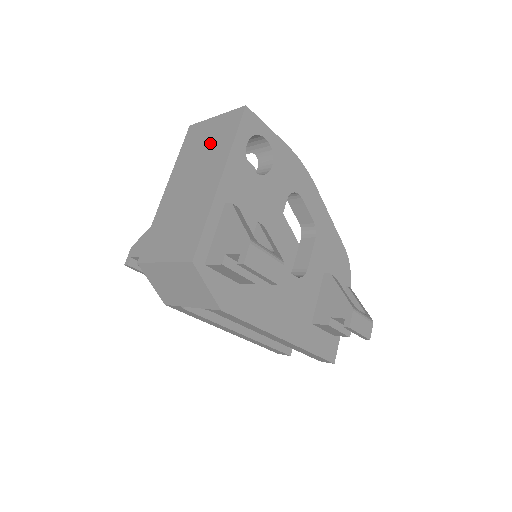
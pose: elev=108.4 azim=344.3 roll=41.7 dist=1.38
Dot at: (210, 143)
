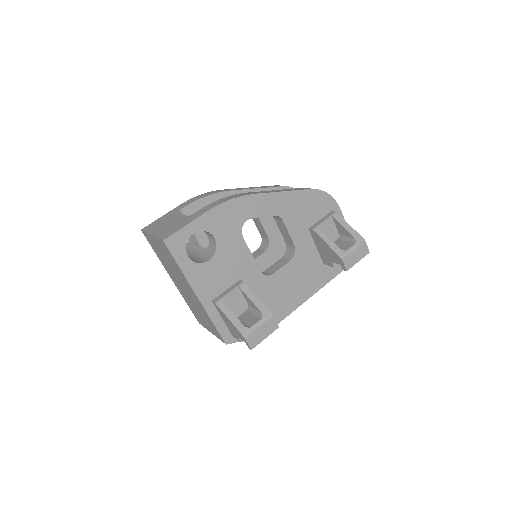
Dot at: (167, 259)
